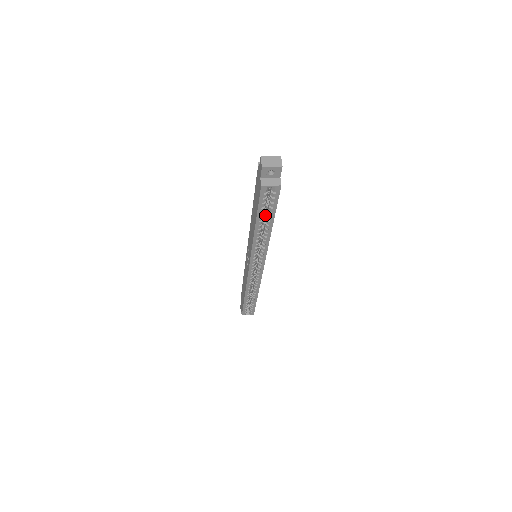
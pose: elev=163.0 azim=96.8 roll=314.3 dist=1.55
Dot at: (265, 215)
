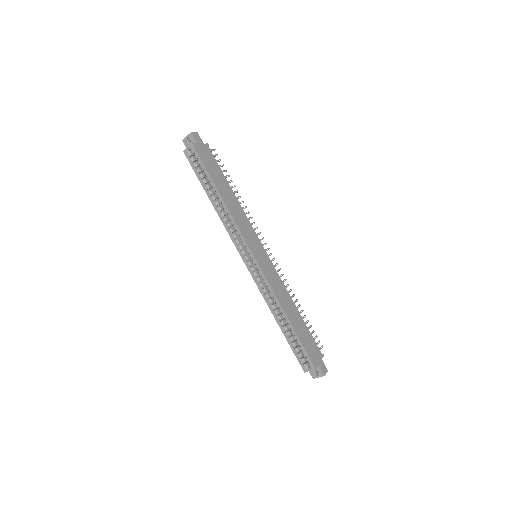
Dot at: occluded
